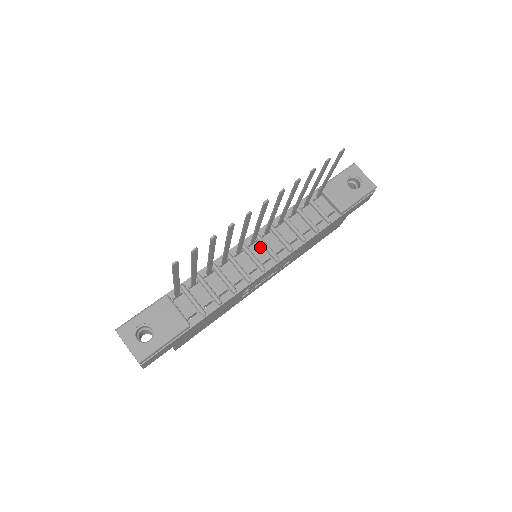
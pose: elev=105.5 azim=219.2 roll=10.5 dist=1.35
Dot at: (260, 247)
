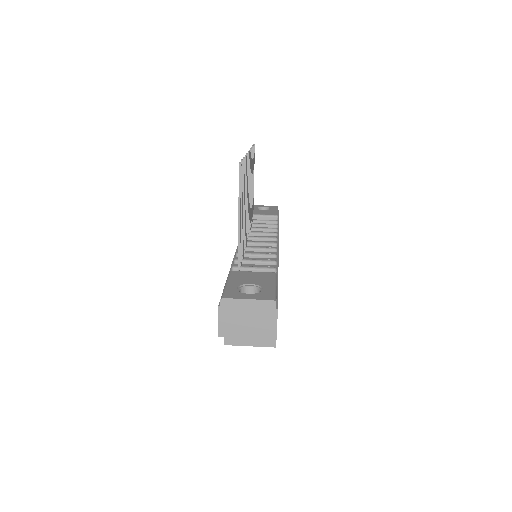
Dot at: (255, 241)
